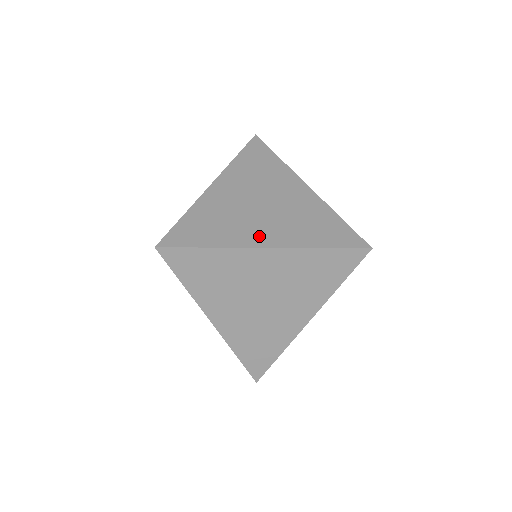
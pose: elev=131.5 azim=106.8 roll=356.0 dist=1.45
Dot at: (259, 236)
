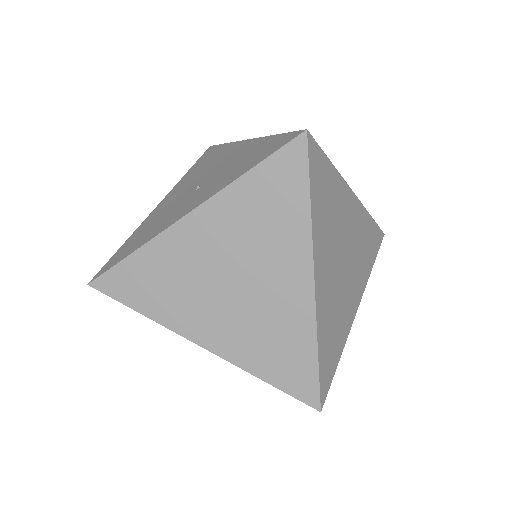
Dot at: (202, 328)
